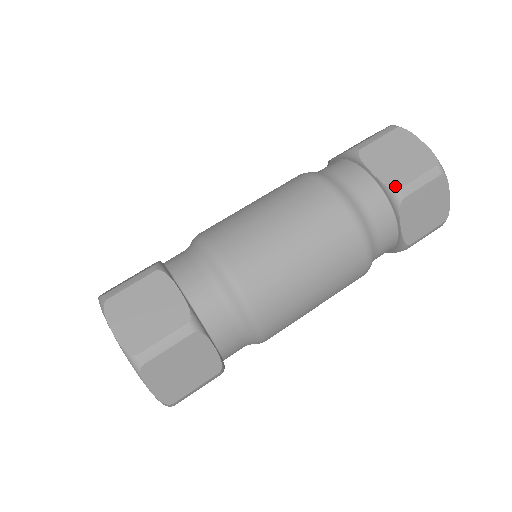
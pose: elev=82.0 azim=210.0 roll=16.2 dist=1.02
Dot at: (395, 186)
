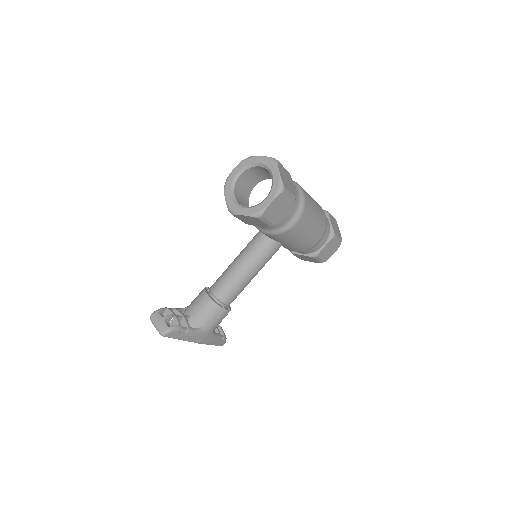
Dot at: (324, 210)
